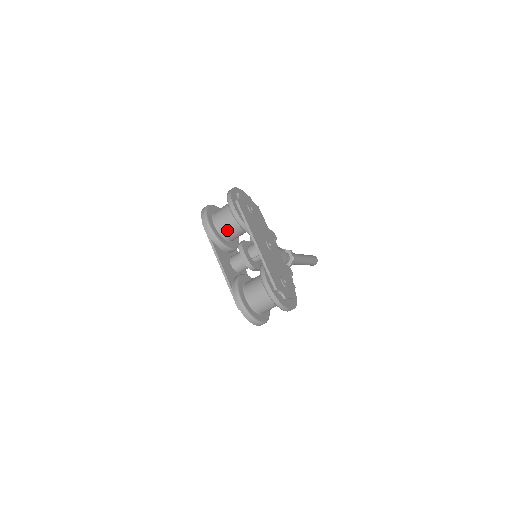
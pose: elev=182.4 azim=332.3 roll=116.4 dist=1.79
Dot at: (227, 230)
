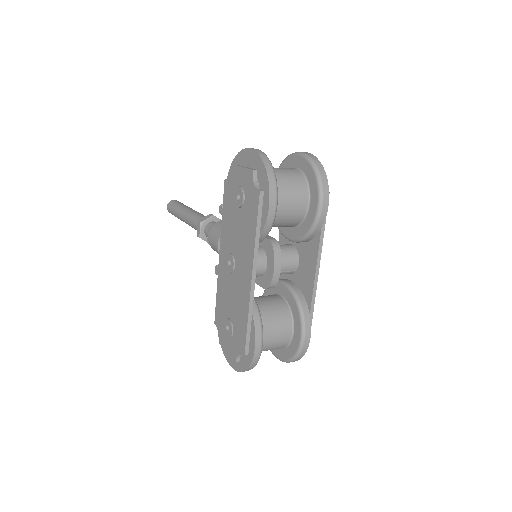
Dot at: (278, 220)
